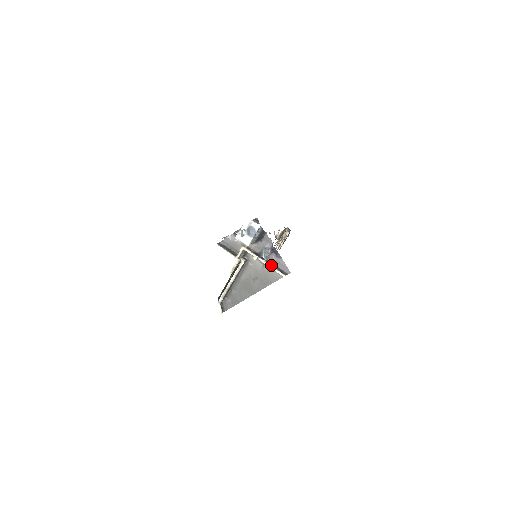
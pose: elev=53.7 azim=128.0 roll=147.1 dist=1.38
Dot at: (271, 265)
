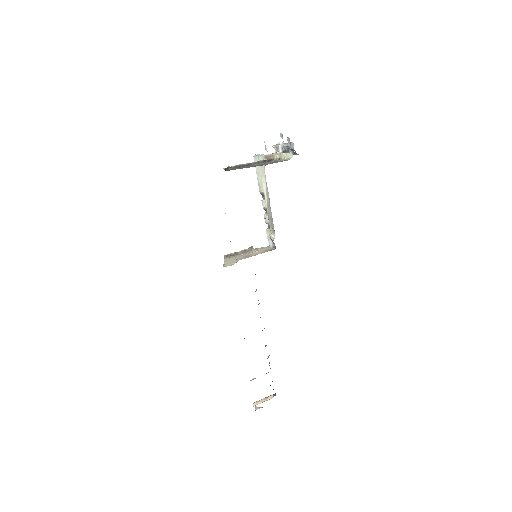
Dot at: (287, 153)
